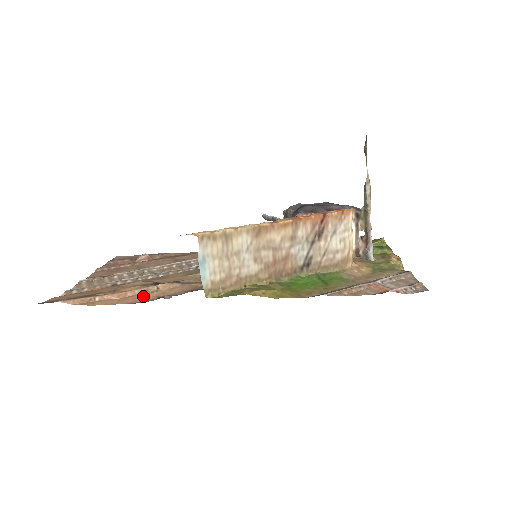
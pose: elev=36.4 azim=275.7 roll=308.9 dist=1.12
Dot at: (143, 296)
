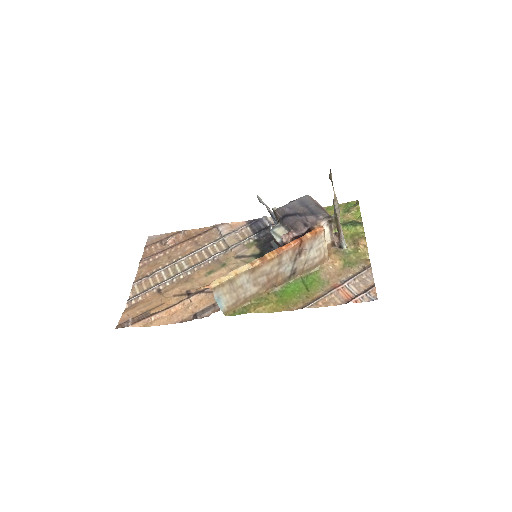
Dot at: (183, 312)
